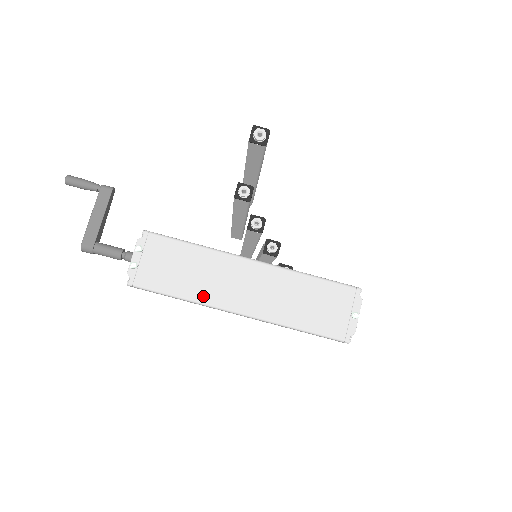
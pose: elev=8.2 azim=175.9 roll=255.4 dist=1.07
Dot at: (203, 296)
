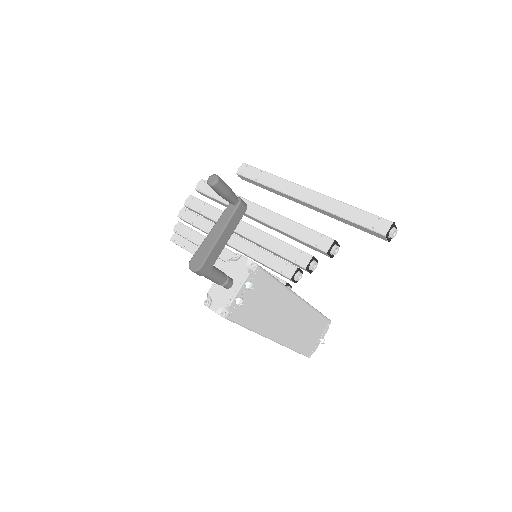
Dot at: (264, 328)
